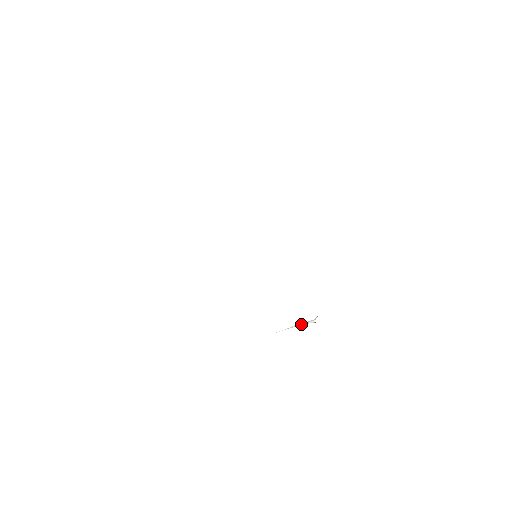
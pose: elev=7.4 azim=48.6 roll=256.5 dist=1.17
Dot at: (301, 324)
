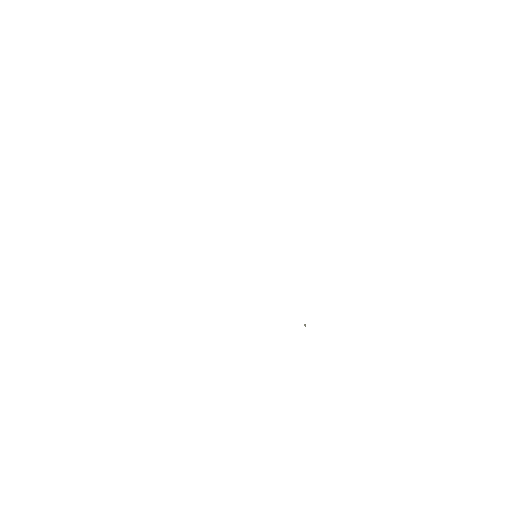
Dot at: (304, 324)
